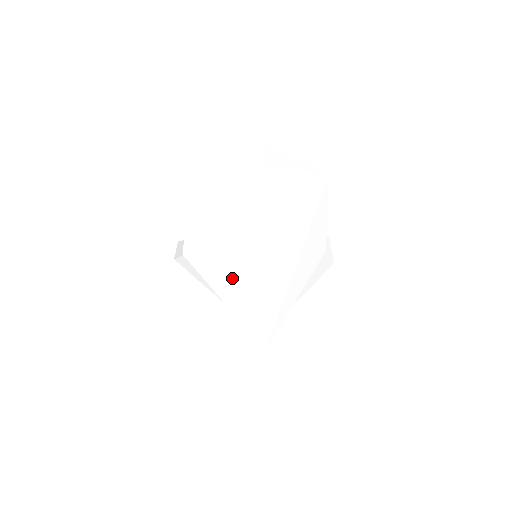
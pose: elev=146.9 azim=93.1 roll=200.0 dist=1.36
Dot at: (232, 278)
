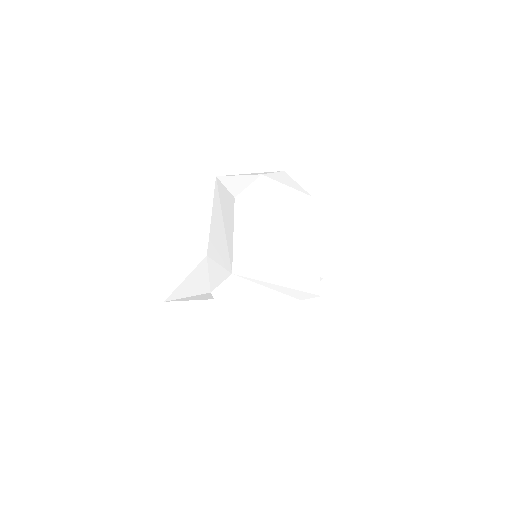
Dot at: (287, 258)
